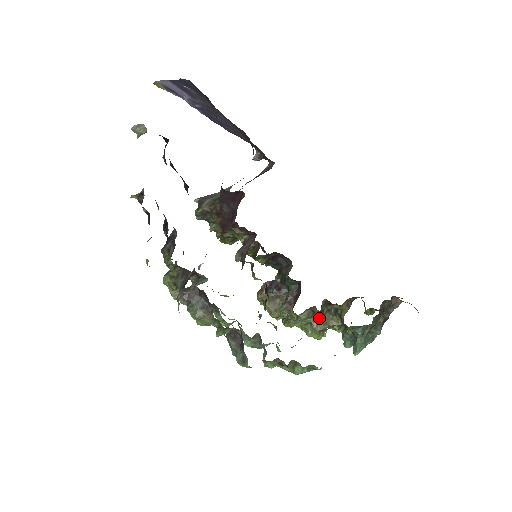
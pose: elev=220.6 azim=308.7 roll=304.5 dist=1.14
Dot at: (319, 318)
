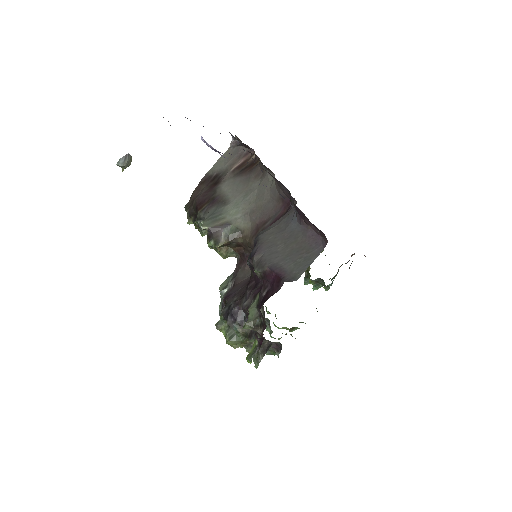
Dot at: occluded
